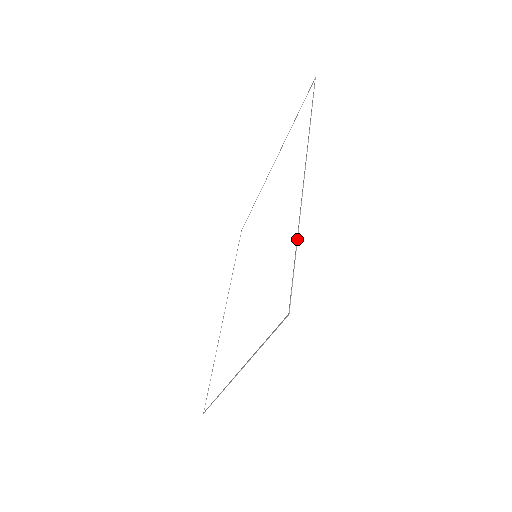
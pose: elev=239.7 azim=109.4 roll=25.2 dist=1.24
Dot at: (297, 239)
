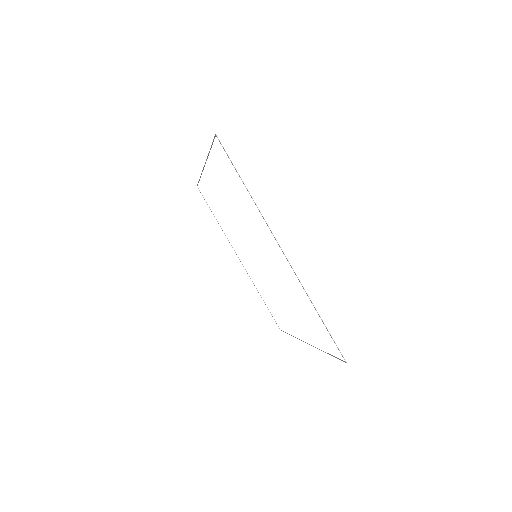
Dot at: (209, 151)
